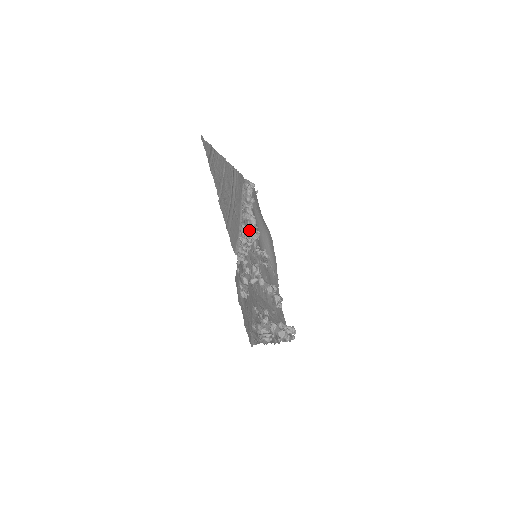
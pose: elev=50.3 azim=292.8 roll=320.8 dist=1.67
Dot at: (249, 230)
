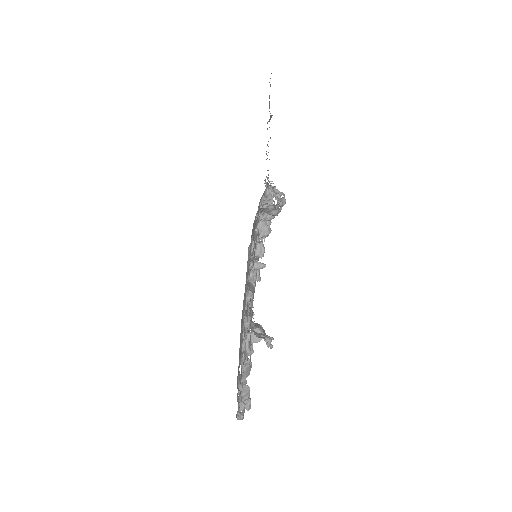
Dot at: (272, 204)
